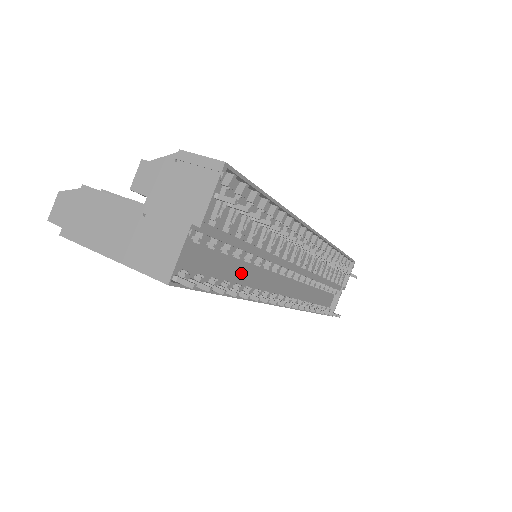
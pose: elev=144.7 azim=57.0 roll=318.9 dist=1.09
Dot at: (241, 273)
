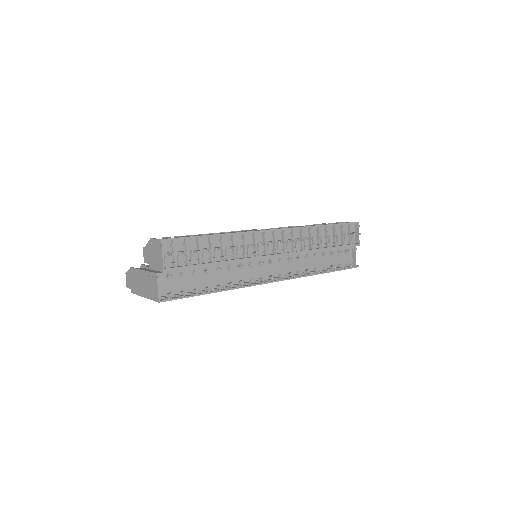
Dot at: (219, 278)
